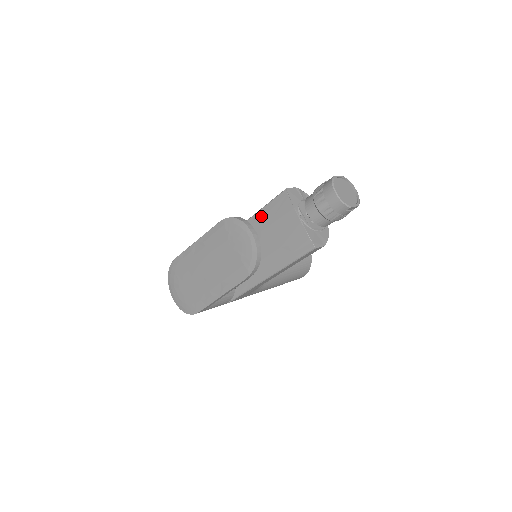
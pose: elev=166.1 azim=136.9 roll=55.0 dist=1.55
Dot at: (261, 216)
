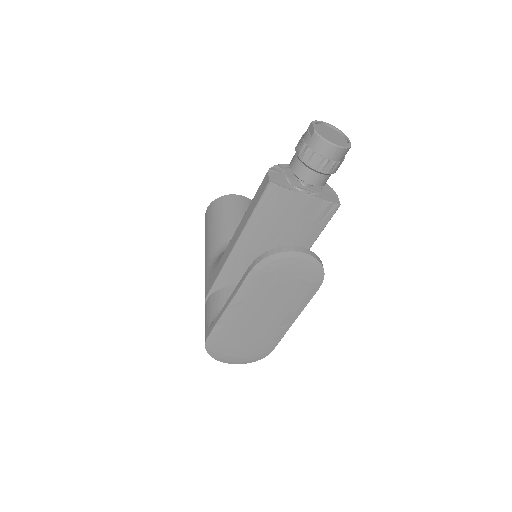
Dot at: (256, 225)
